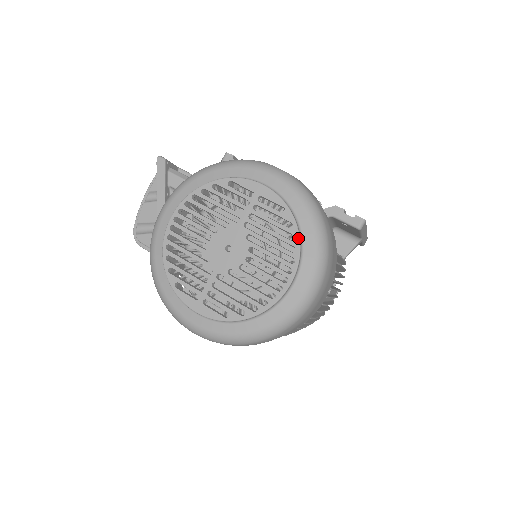
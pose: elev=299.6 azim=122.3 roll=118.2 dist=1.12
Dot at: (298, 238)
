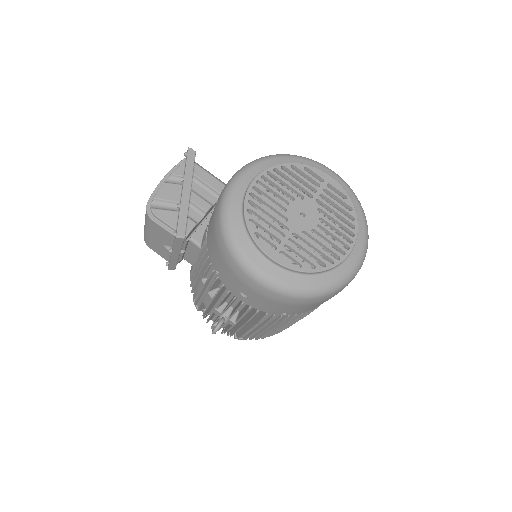
Dot at: (357, 219)
